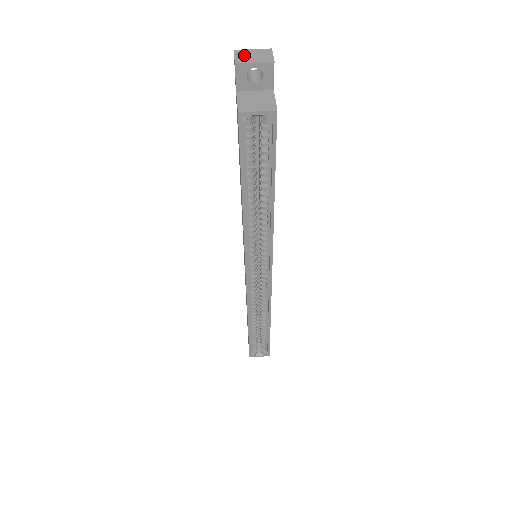
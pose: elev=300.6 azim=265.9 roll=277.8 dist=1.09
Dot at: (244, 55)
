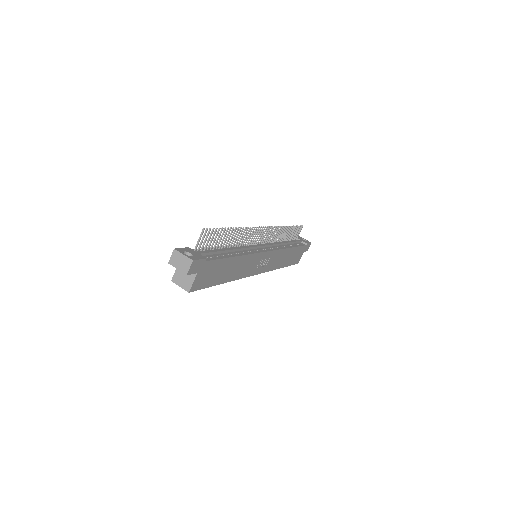
Dot at: (176, 258)
